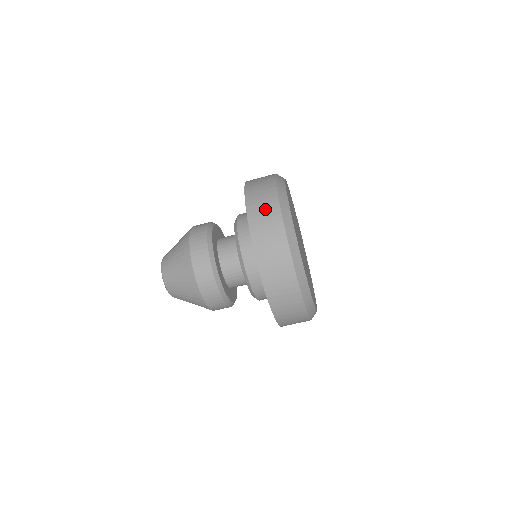
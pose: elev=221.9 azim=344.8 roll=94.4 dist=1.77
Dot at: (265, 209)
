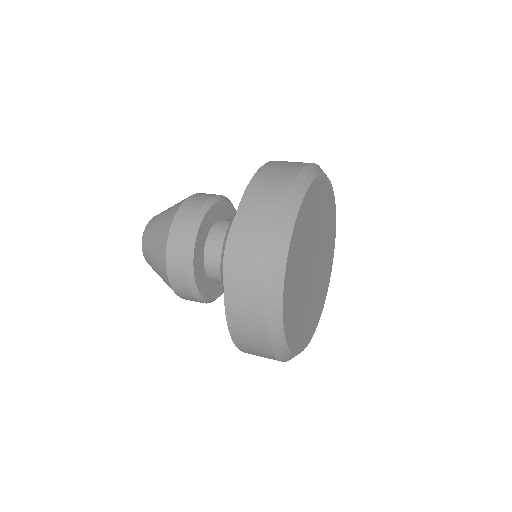
Dot at: (248, 318)
